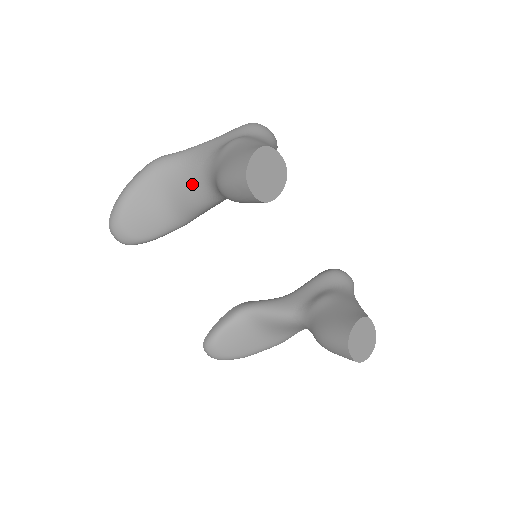
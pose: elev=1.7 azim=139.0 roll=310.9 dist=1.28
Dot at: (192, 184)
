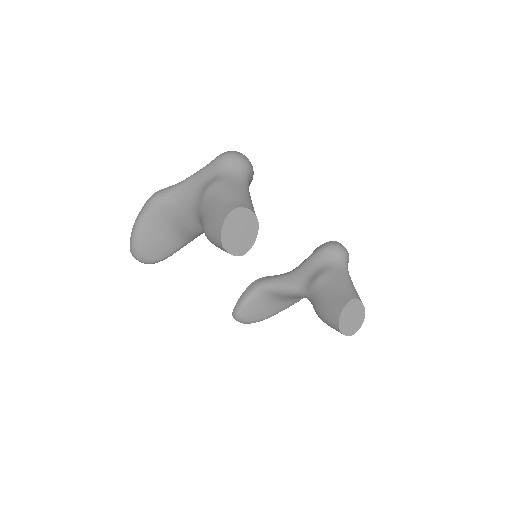
Dot at: (187, 219)
